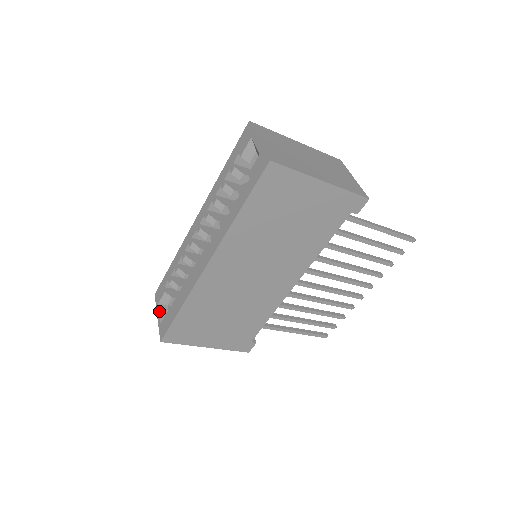
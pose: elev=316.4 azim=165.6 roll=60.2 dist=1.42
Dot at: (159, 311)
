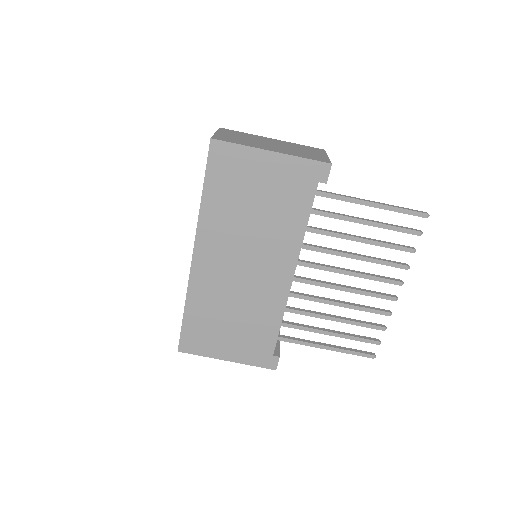
Dot at: occluded
